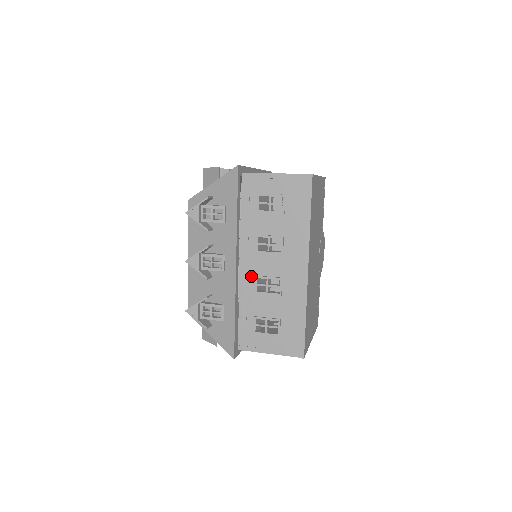
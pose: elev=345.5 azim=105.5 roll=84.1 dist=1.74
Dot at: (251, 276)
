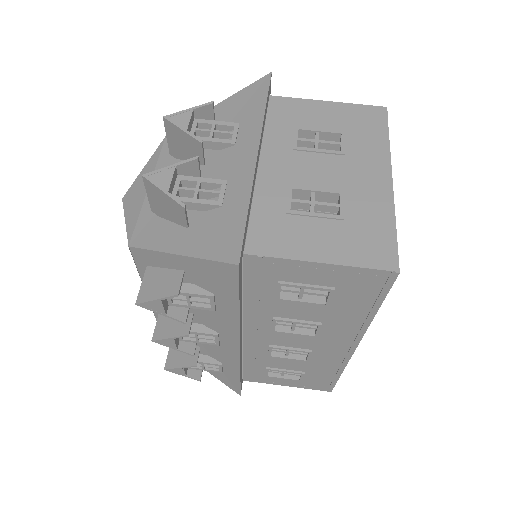
Dot at: (262, 344)
